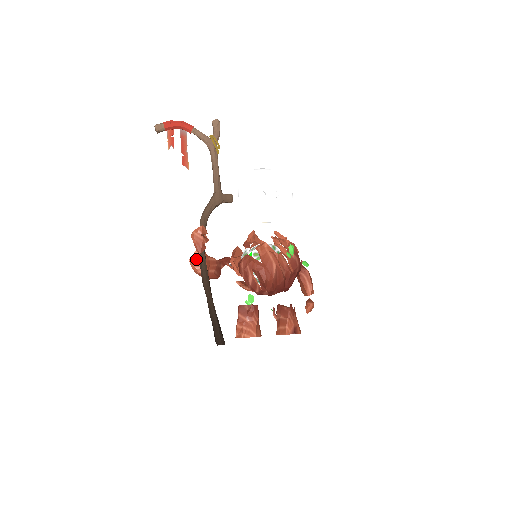
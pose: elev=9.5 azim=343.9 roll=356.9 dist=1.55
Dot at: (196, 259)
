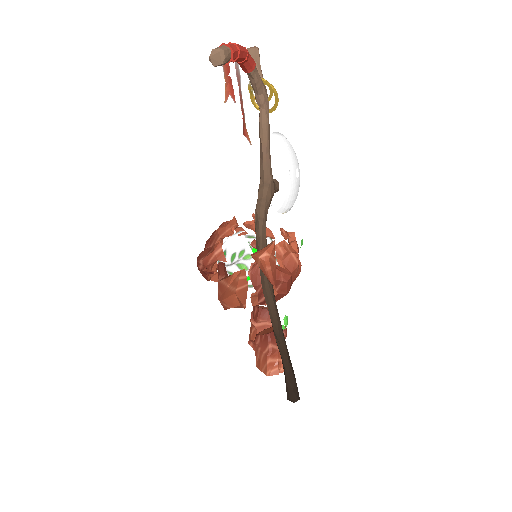
Dot at: (242, 289)
